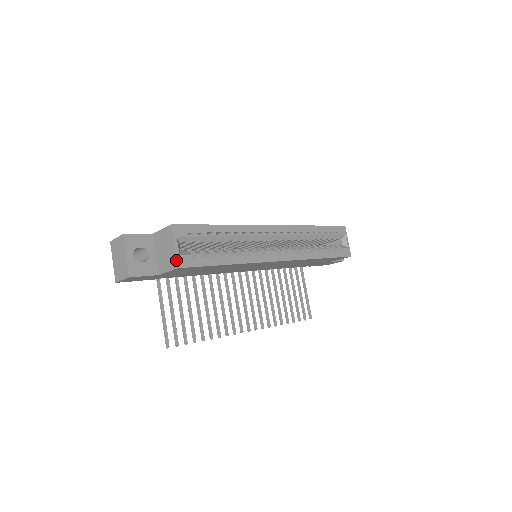
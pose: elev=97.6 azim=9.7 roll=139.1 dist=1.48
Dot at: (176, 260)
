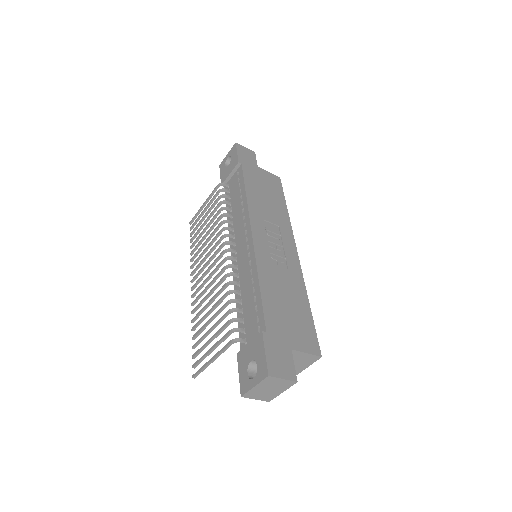
Dot at: occluded
